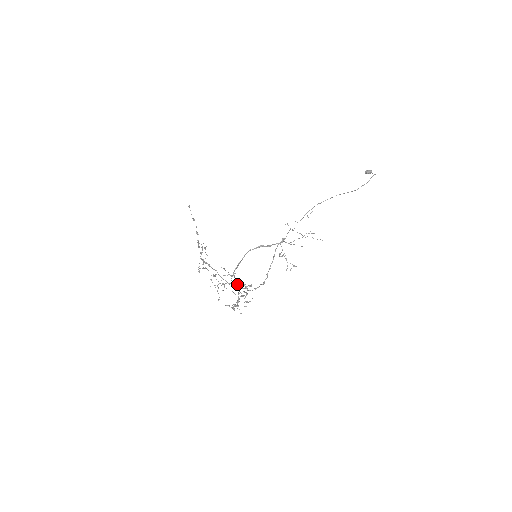
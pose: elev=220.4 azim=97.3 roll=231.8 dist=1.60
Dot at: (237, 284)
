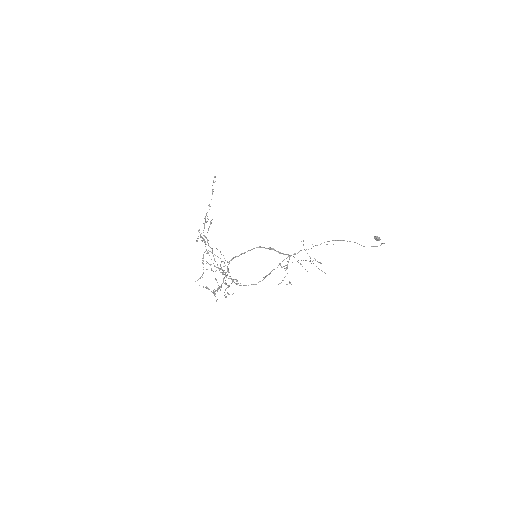
Dot at: (224, 272)
